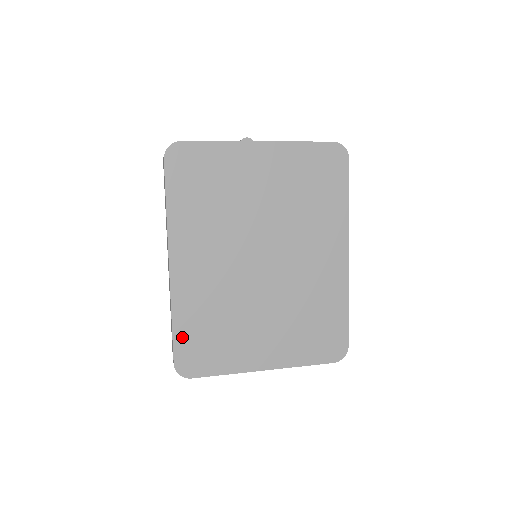
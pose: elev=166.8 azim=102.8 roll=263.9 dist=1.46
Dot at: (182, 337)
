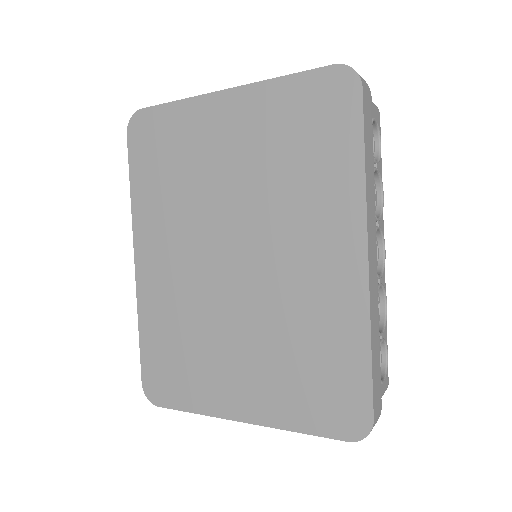
Dot at: (149, 352)
